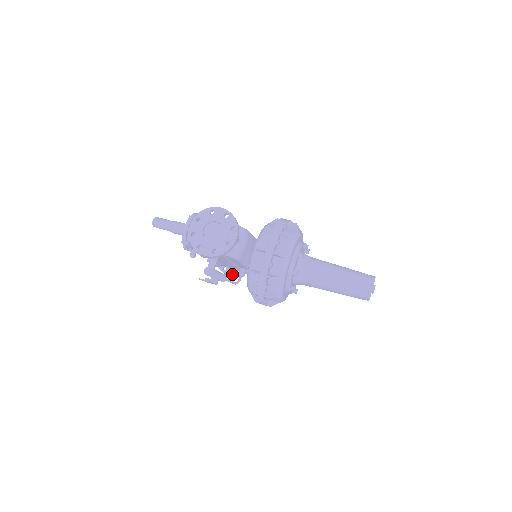
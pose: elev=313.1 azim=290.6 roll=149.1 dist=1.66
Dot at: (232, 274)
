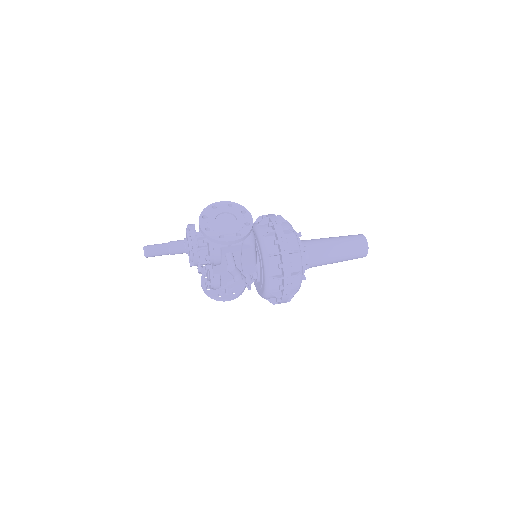
Dot at: (231, 296)
